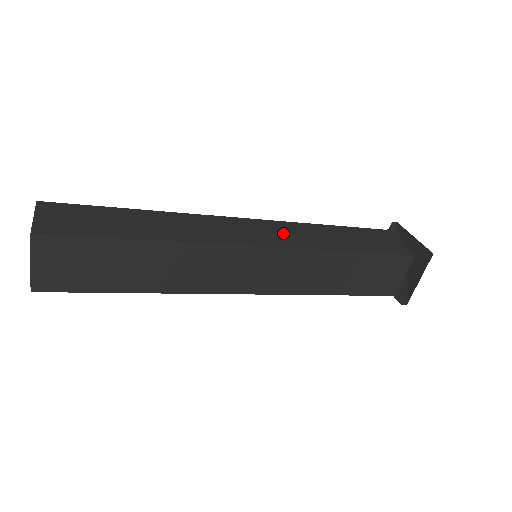
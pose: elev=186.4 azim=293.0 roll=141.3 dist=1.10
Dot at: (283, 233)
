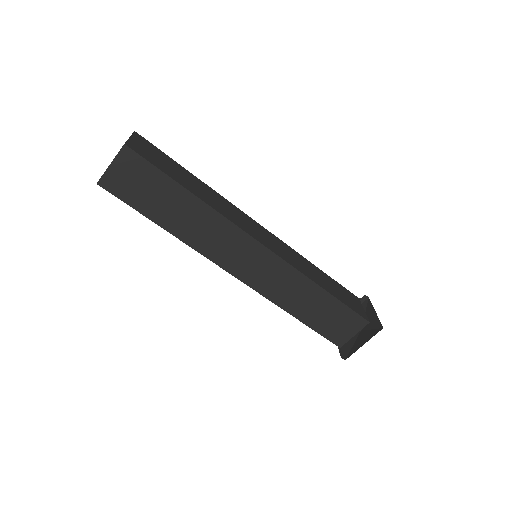
Dot at: occluded
